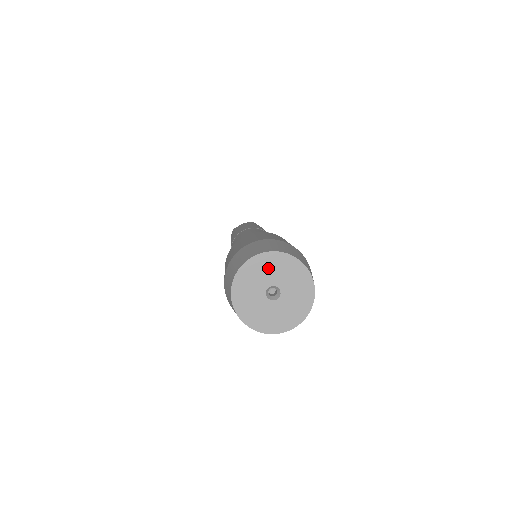
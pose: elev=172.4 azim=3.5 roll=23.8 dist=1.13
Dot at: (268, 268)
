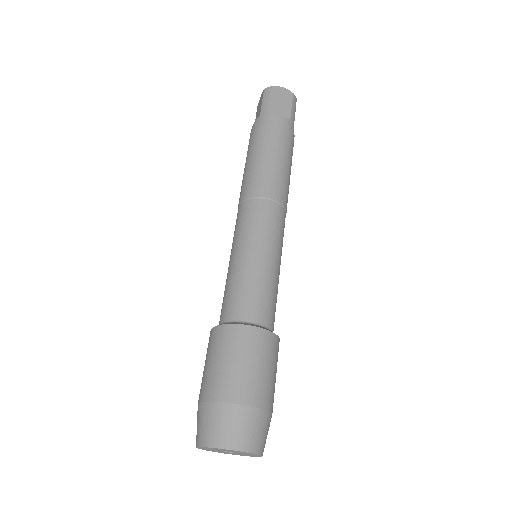
Dot at: (238, 452)
